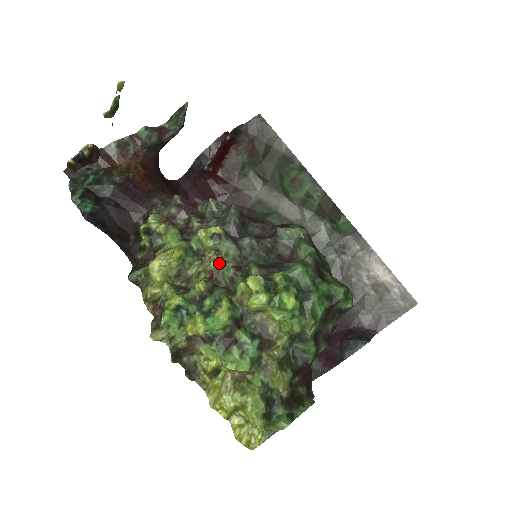
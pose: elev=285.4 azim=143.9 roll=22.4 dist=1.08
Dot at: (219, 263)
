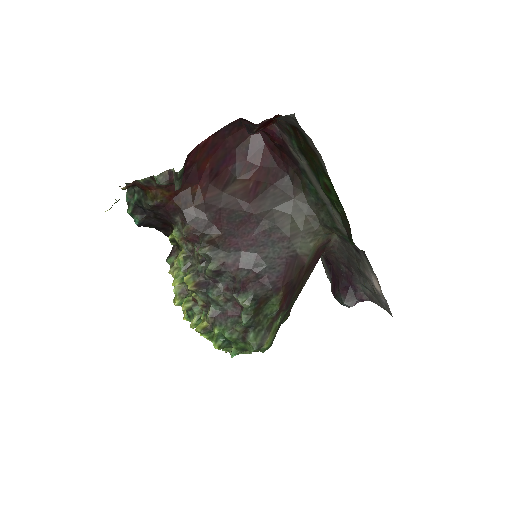
Dot at: (196, 298)
